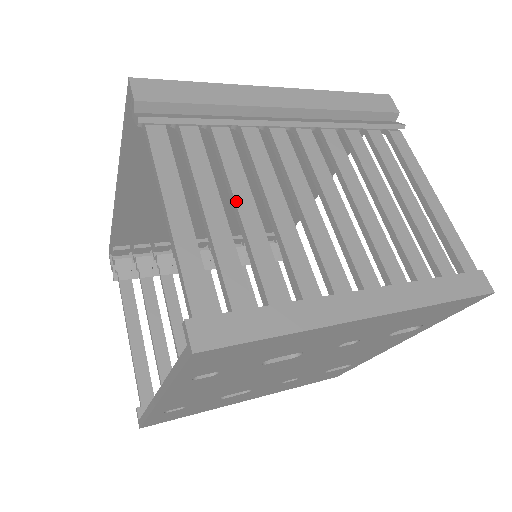
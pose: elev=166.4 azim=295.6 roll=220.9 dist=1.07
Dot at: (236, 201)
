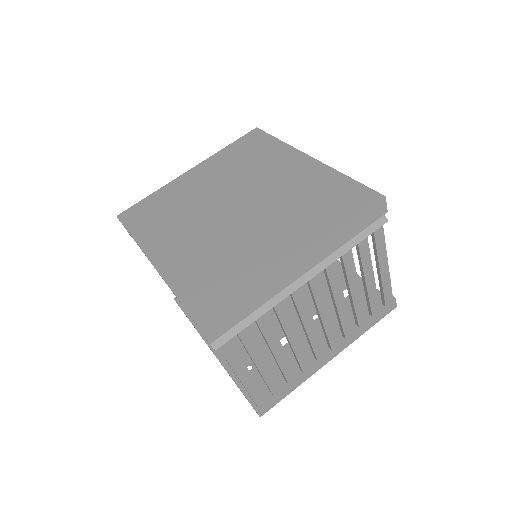
Dot at: (273, 352)
